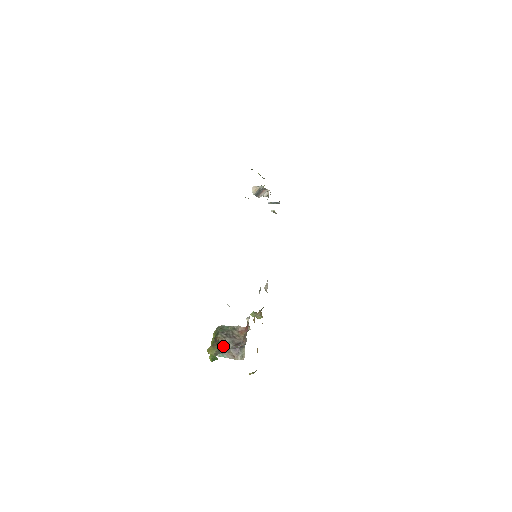
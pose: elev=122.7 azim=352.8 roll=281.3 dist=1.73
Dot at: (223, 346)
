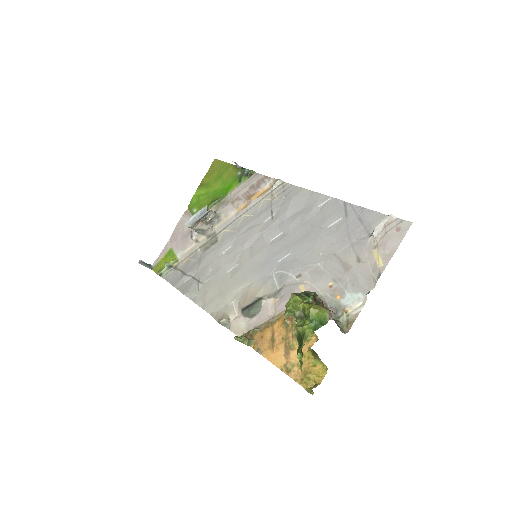
Dot at: occluded
